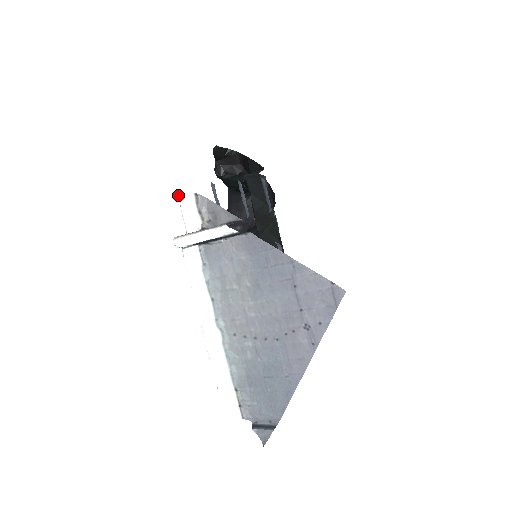
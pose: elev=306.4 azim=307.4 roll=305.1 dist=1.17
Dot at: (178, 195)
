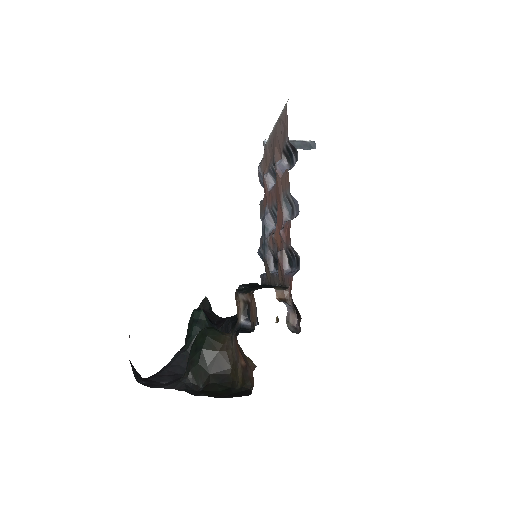
Dot at: occluded
